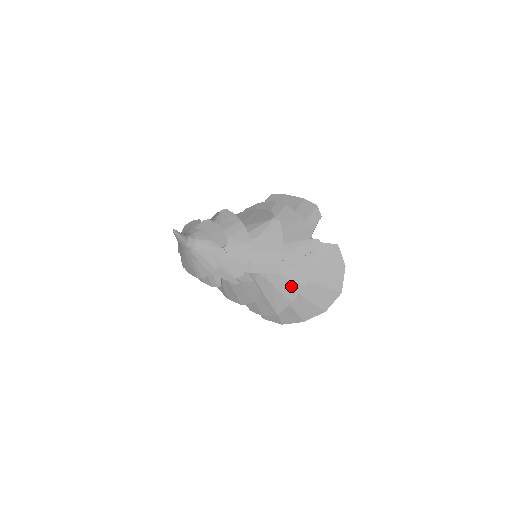
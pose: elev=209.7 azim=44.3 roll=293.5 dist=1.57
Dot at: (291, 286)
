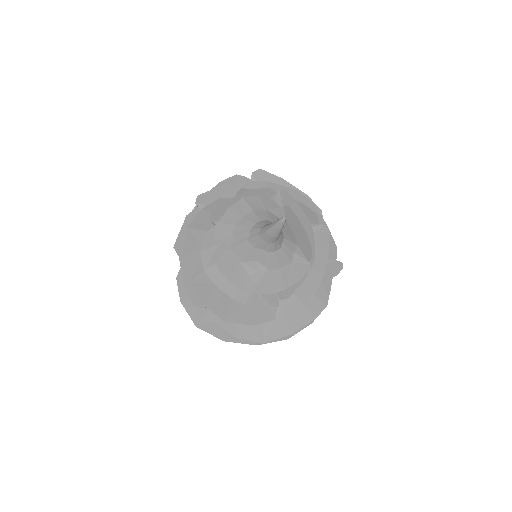
Dot at: (302, 314)
